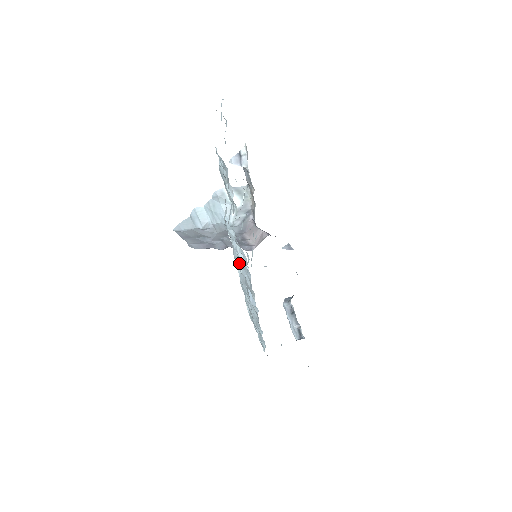
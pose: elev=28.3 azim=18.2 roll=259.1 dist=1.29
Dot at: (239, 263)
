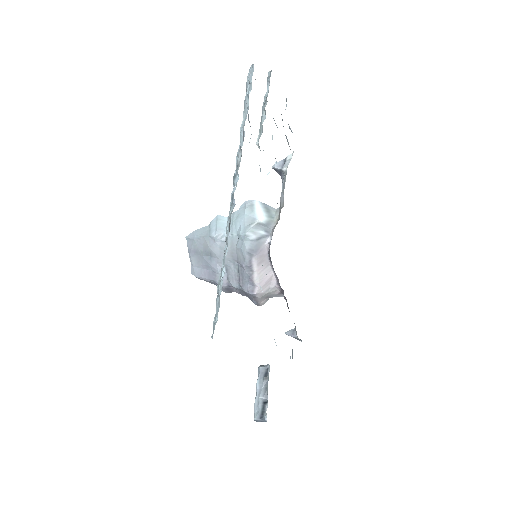
Dot at: (241, 131)
